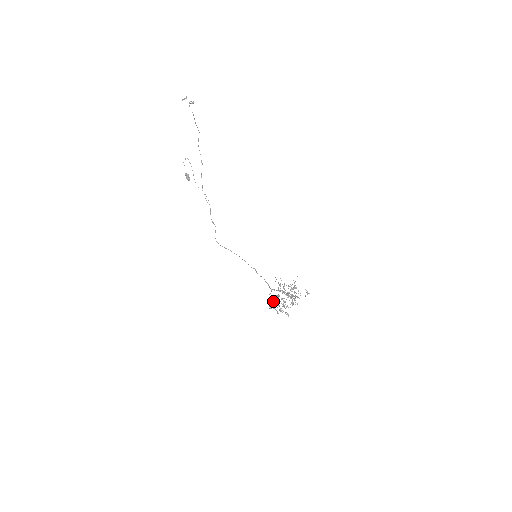
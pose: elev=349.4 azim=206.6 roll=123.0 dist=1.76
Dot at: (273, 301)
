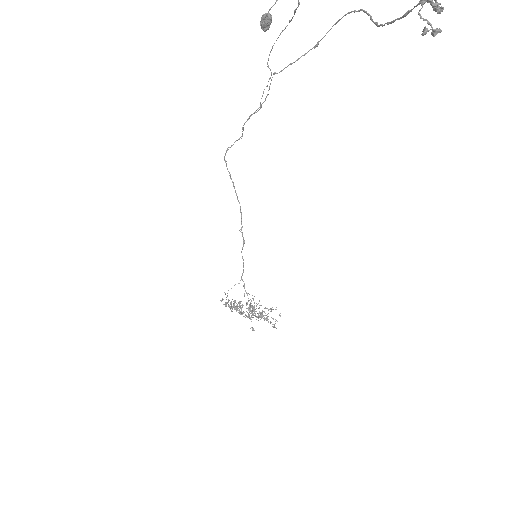
Dot at: occluded
